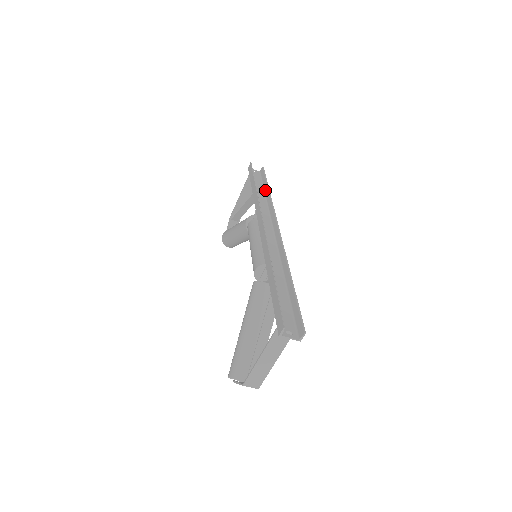
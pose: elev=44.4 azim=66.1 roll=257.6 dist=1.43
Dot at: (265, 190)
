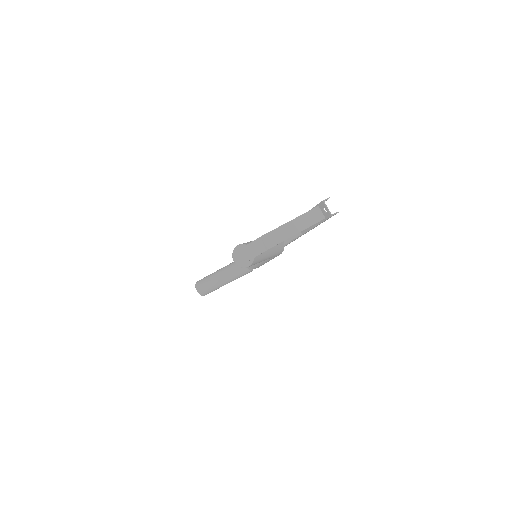
Dot at: occluded
